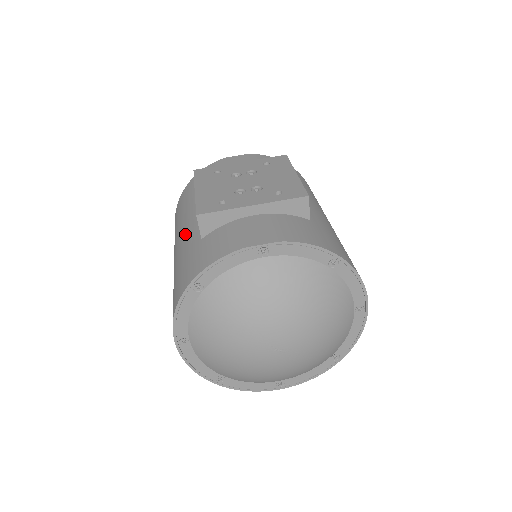
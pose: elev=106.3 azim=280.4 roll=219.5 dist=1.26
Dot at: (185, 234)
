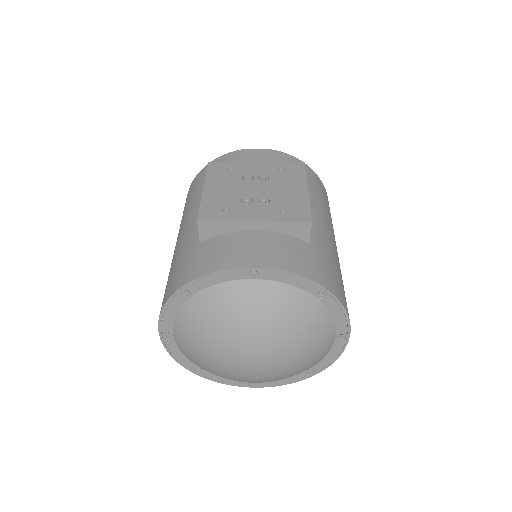
Dot at: (188, 228)
